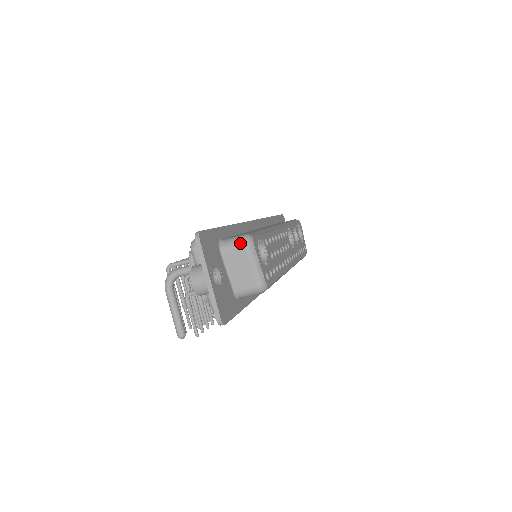
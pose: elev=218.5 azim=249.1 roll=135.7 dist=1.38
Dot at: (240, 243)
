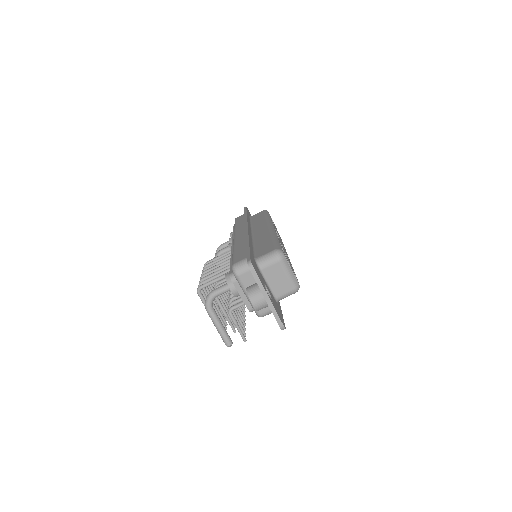
Dot at: (274, 259)
